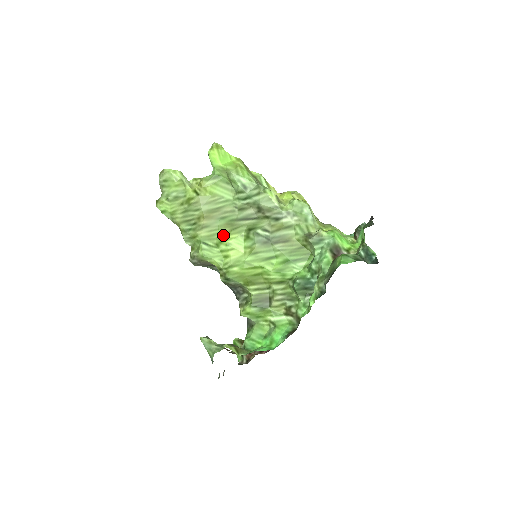
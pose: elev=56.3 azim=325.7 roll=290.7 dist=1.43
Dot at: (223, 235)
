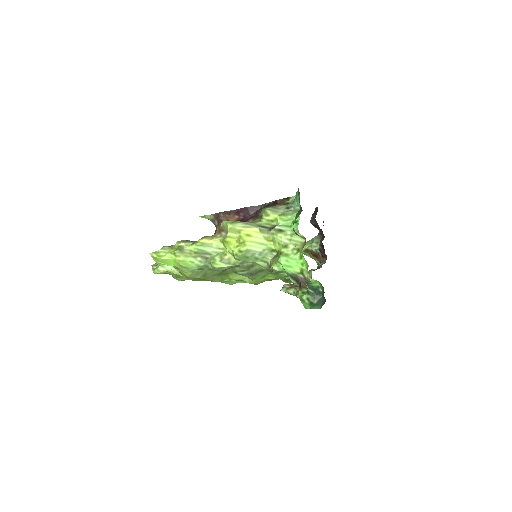
Dot at: (226, 277)
